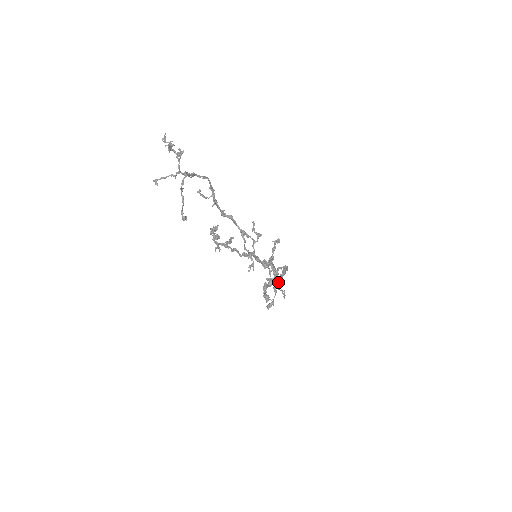
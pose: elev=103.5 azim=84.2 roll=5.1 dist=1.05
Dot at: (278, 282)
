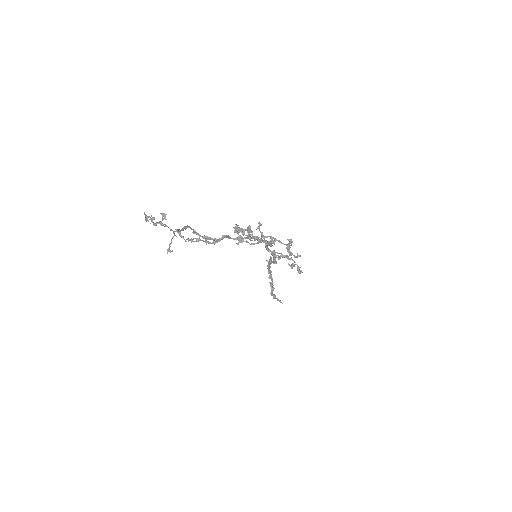
Dot at: (272, 287)
